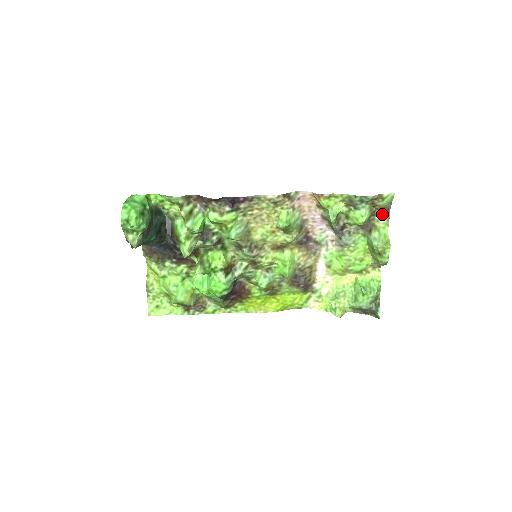
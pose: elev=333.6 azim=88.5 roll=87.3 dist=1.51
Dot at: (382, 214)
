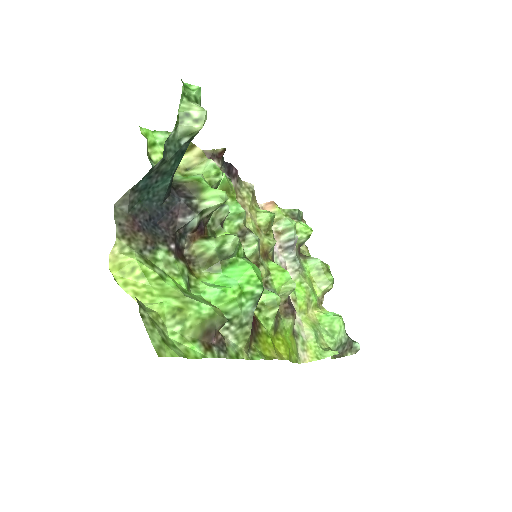
Dot at: (303, 246)
